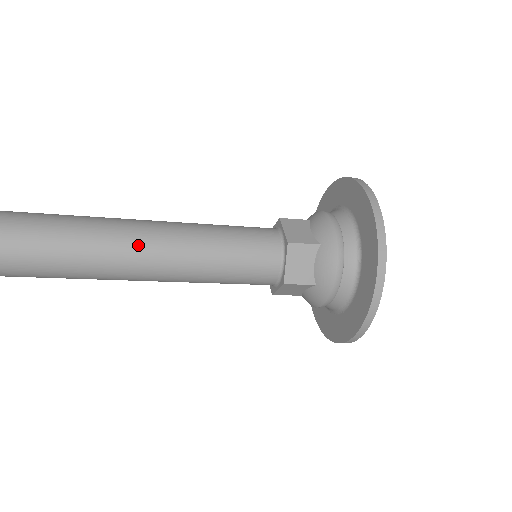
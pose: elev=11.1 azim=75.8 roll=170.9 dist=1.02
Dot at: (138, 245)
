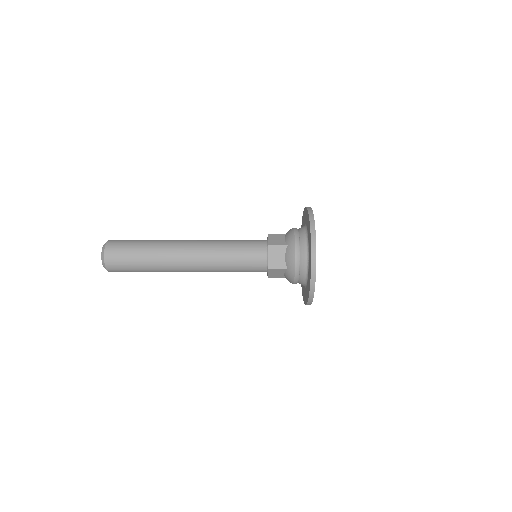
Dot at: (189, 252)
